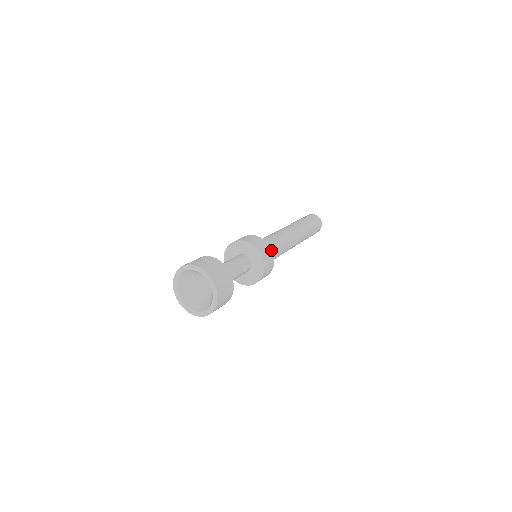
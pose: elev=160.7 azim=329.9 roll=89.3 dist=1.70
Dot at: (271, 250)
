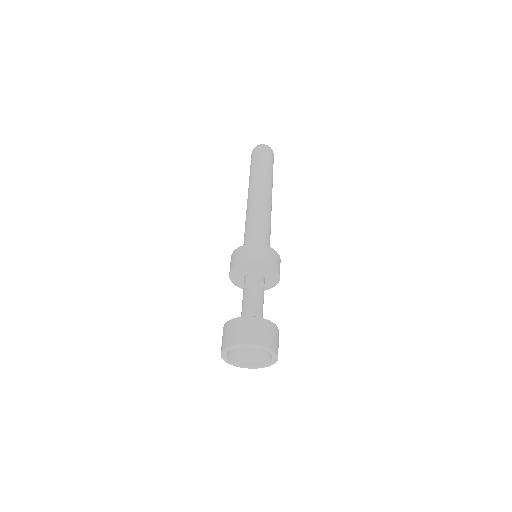
Dot at: (264, 246)
